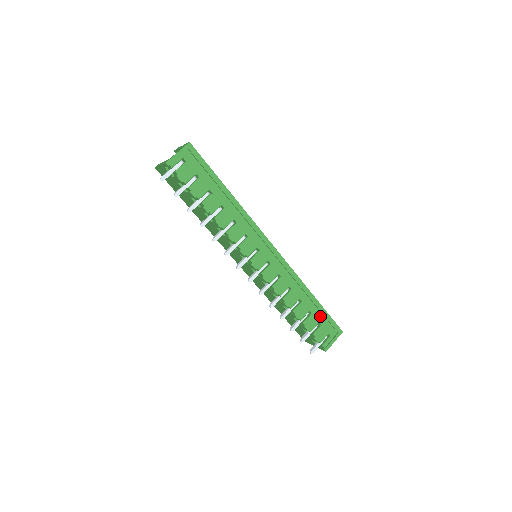
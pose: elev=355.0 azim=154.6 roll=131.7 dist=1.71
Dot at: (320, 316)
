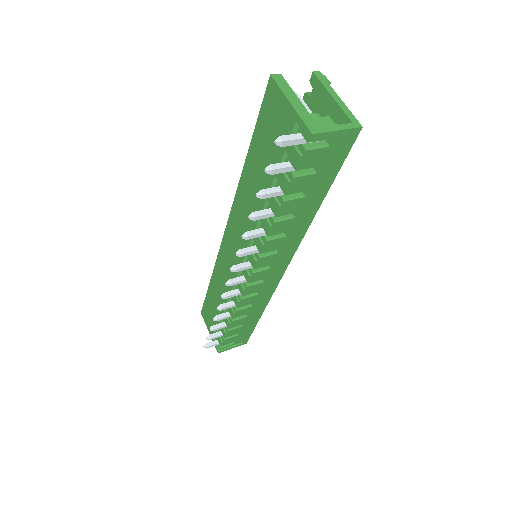
Dot at: (246, 329)
